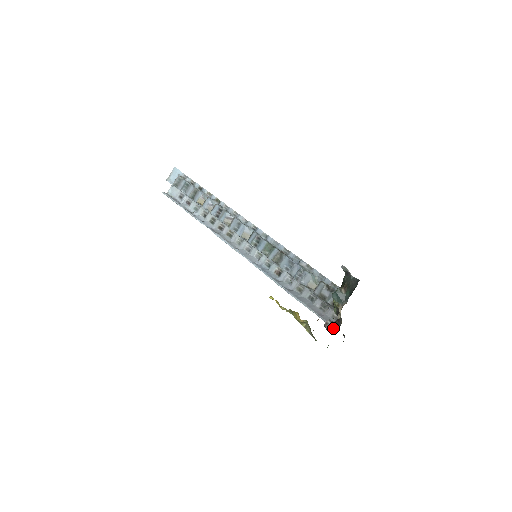
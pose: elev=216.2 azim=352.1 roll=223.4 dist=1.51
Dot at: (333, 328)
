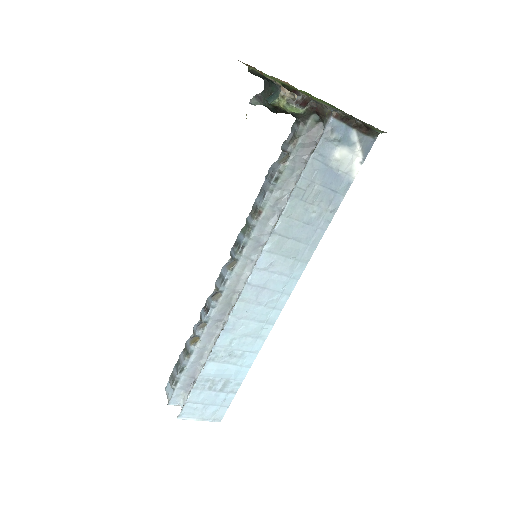
Dot at: (329, 121)
